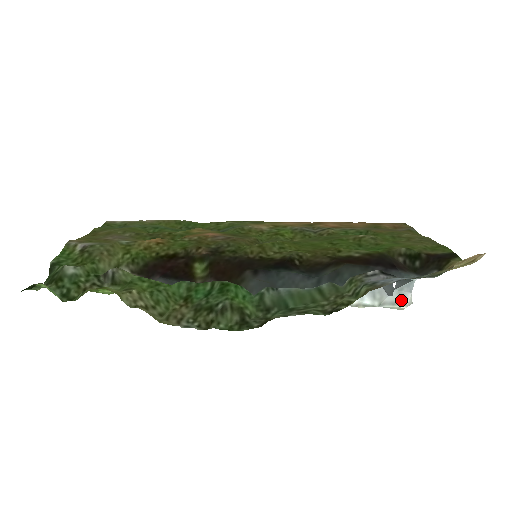
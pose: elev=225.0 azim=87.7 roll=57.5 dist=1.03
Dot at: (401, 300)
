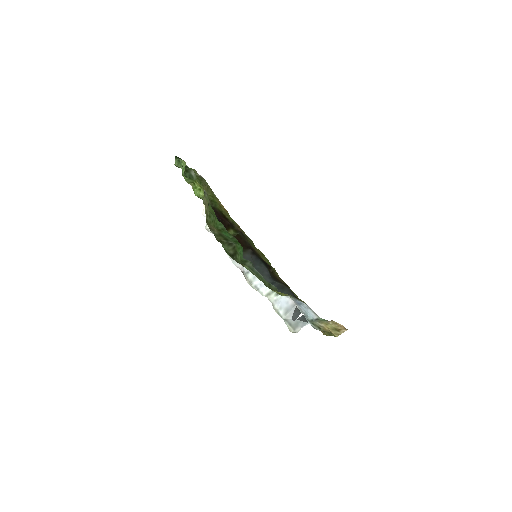
Dot at: (295, 326)
